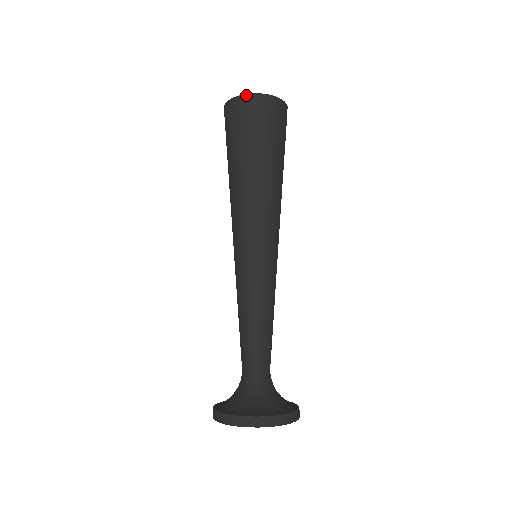
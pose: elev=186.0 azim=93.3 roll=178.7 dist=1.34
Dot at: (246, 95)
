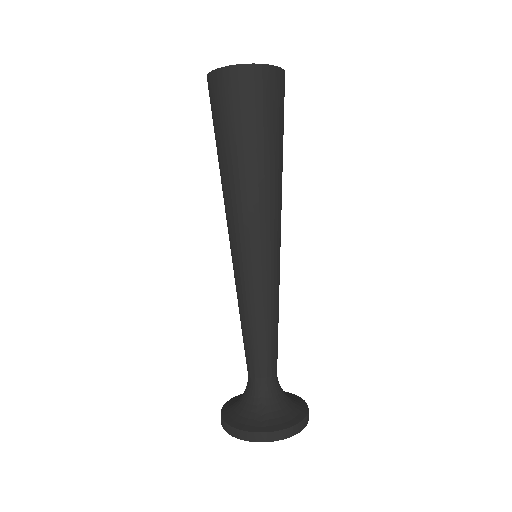
Dot at: (239, 66)
